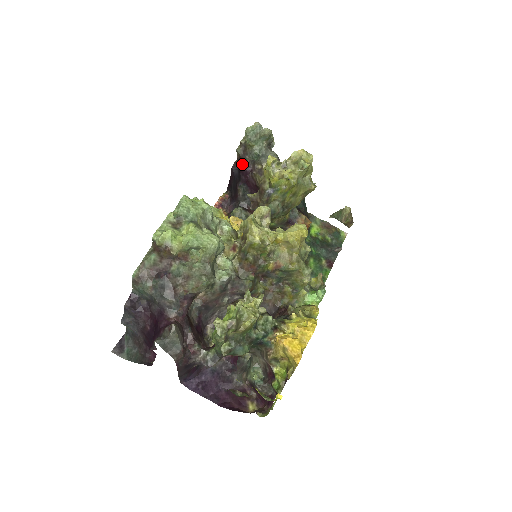
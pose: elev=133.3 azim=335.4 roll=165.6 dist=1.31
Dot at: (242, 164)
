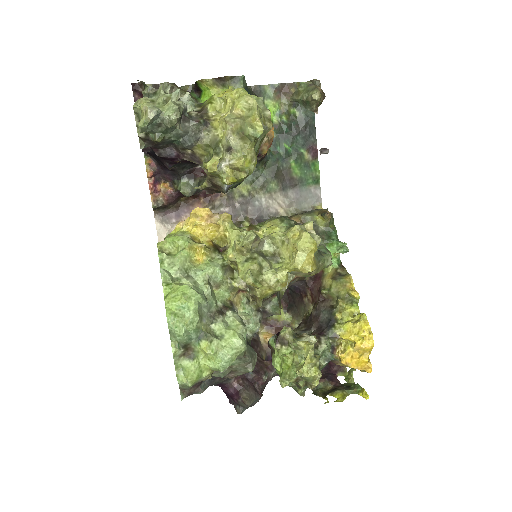
Dot at: (157, 150)
